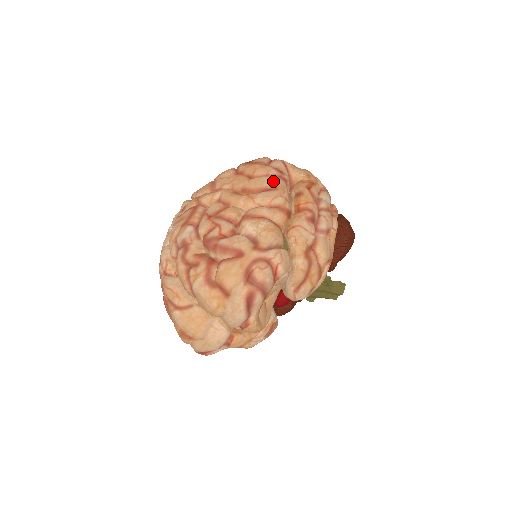
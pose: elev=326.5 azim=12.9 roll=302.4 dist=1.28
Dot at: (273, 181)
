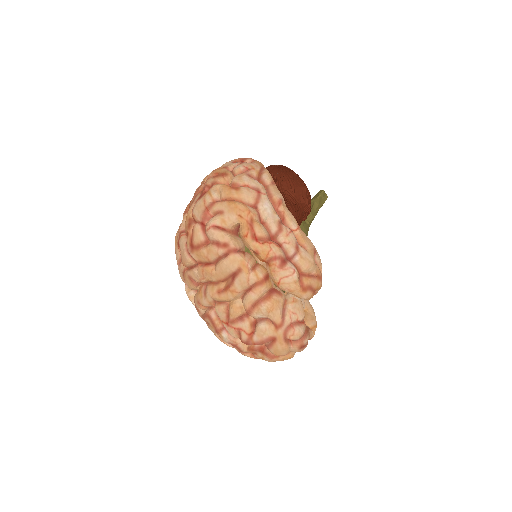
Dot at: (231, 264)
